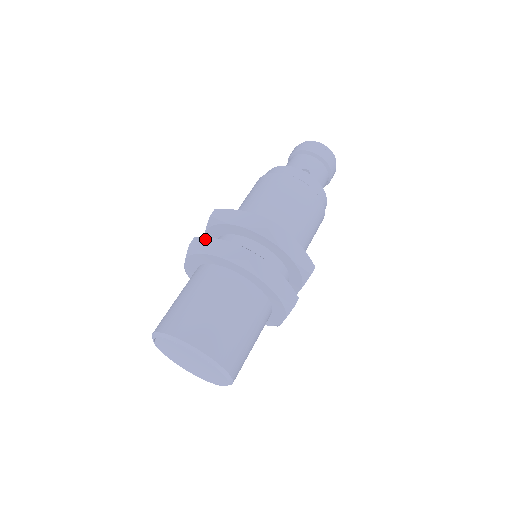
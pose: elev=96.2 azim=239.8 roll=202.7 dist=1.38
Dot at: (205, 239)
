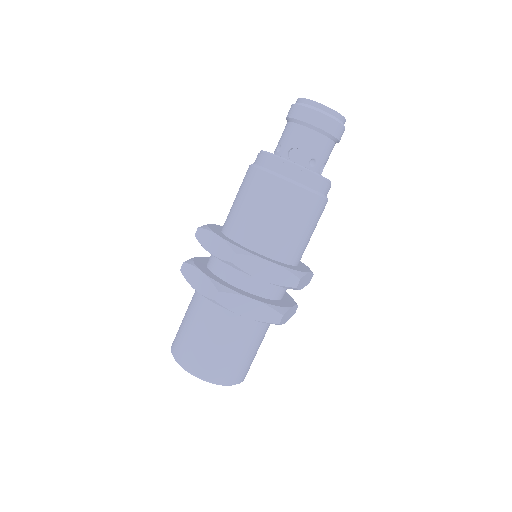
Dot at: (189, 266)
